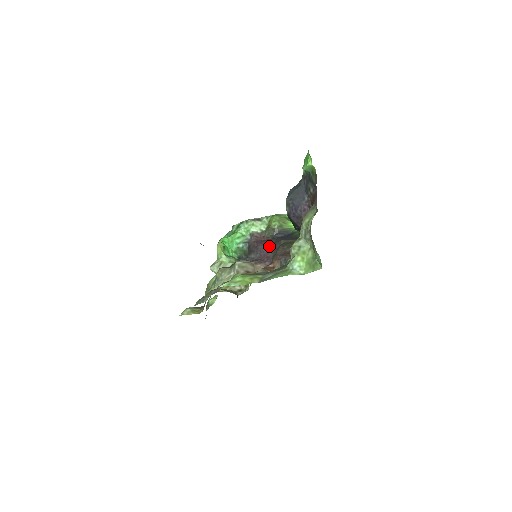
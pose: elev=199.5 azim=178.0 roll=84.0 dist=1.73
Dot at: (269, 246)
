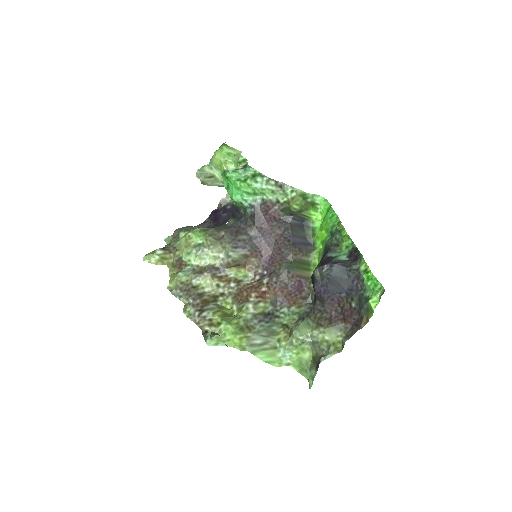
Dot at: (275, 237)
